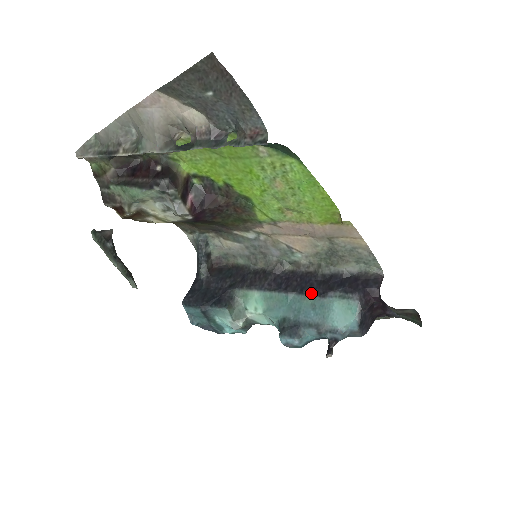
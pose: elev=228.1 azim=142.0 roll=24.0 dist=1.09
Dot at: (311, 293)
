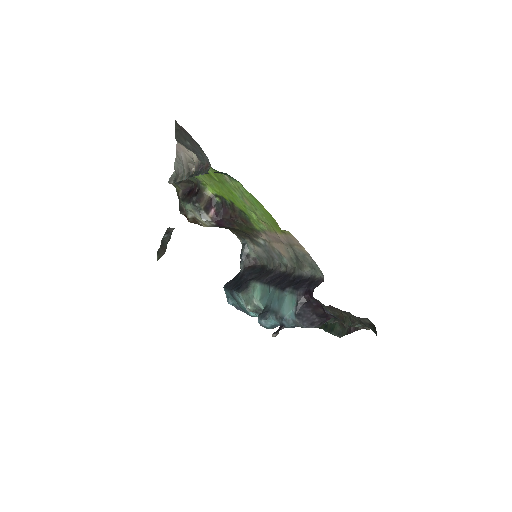
Dot at: (279, 287)
